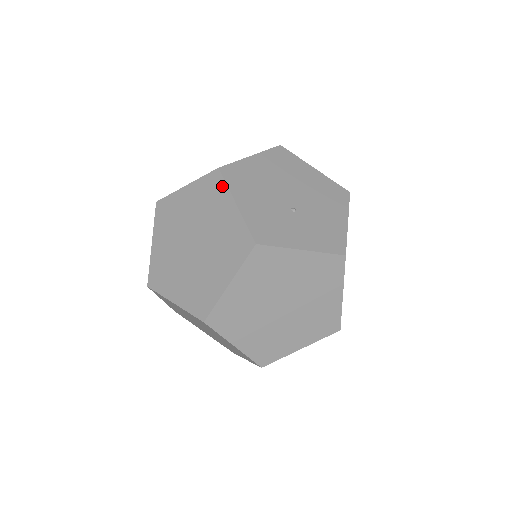
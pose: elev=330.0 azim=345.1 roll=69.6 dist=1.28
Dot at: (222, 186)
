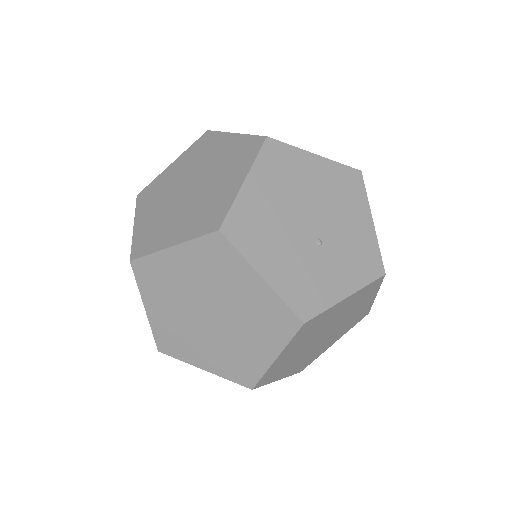
Dot at: (233, 254)
